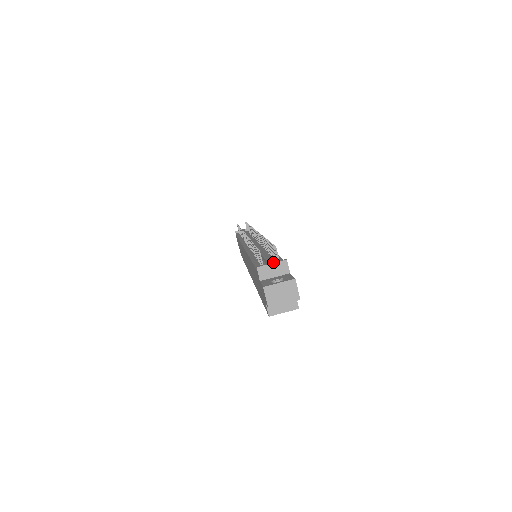
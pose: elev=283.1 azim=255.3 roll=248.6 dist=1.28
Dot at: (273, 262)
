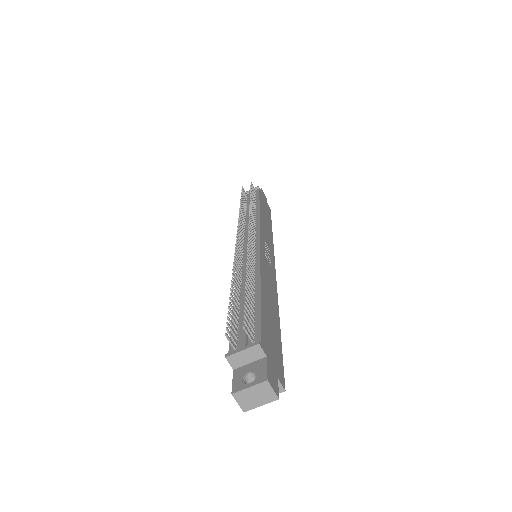
Dot at: (244, 347)
